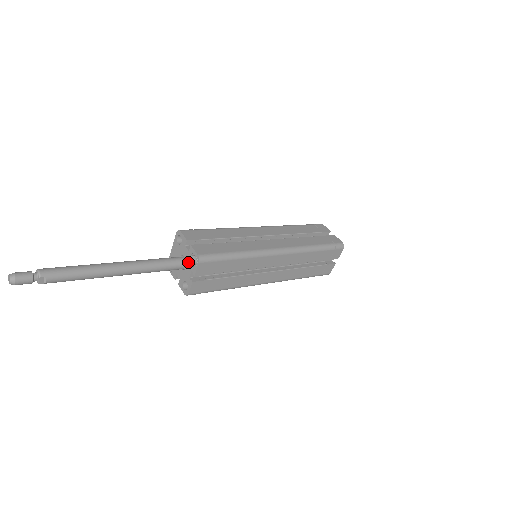
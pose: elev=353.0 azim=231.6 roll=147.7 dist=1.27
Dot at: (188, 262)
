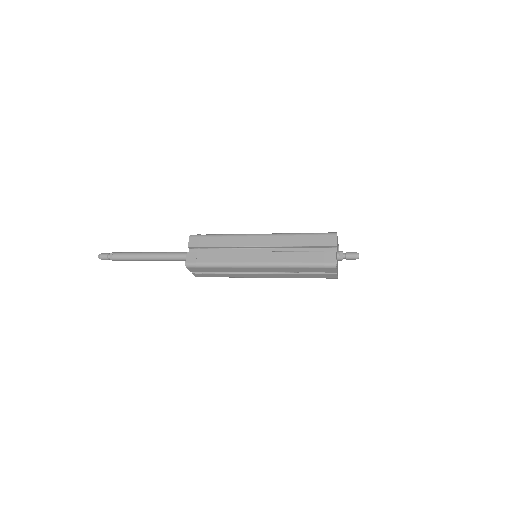
Dot at: occluded
